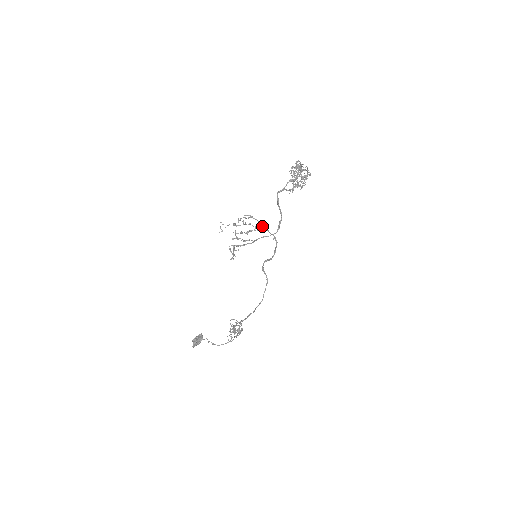
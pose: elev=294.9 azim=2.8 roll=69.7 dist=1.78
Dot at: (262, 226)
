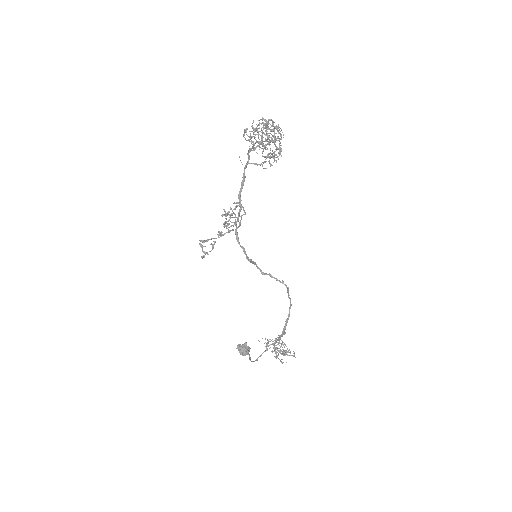
Dot at: (239, 216)
